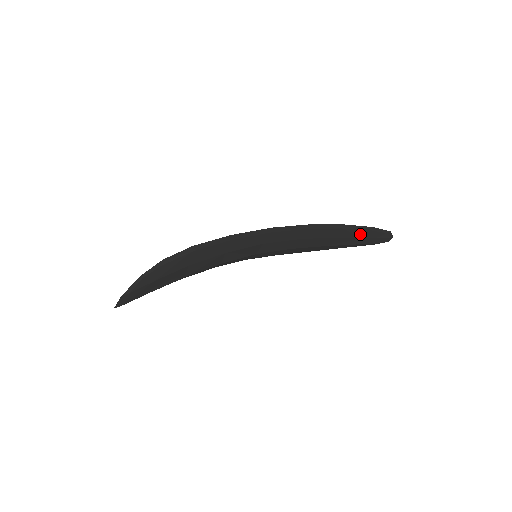
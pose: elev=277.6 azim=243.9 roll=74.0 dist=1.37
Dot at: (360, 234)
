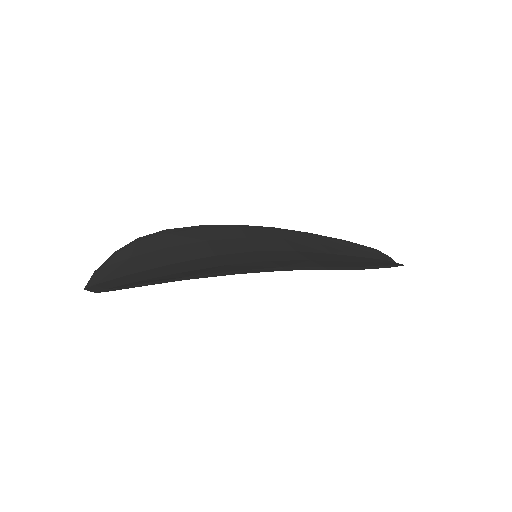
Dot at: occluded
